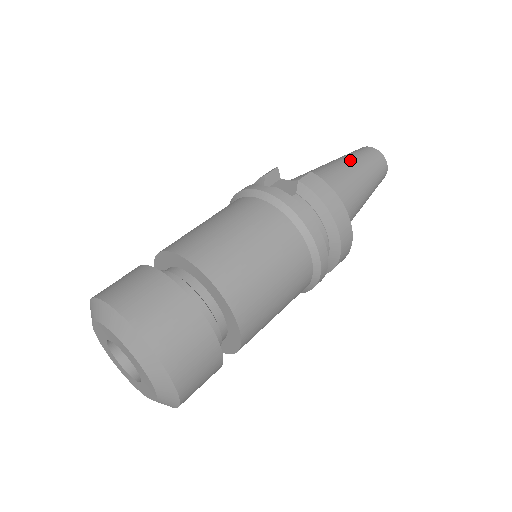
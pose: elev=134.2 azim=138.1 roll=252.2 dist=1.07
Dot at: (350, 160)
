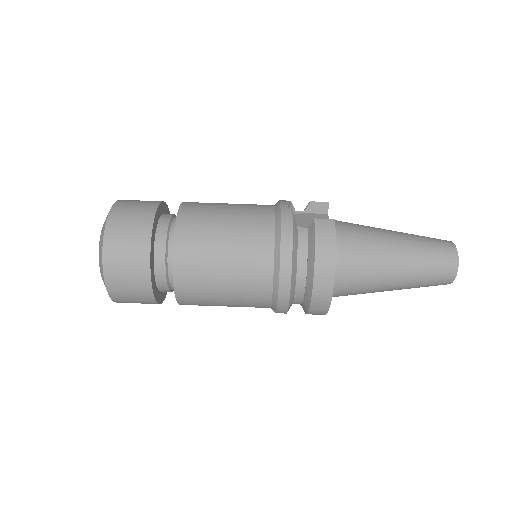
Dot at: (409, 240)
